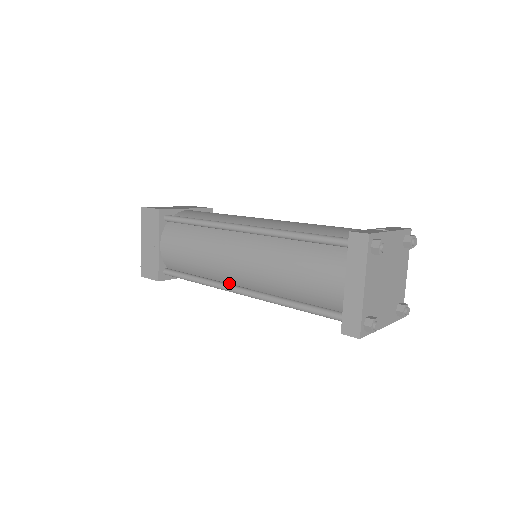
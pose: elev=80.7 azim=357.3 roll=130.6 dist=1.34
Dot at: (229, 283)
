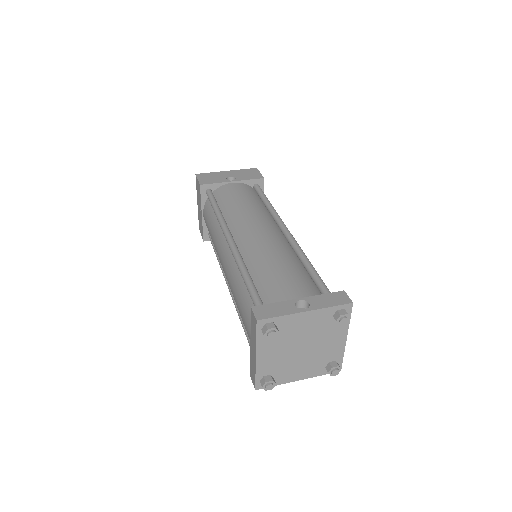
Dot at: occluded
